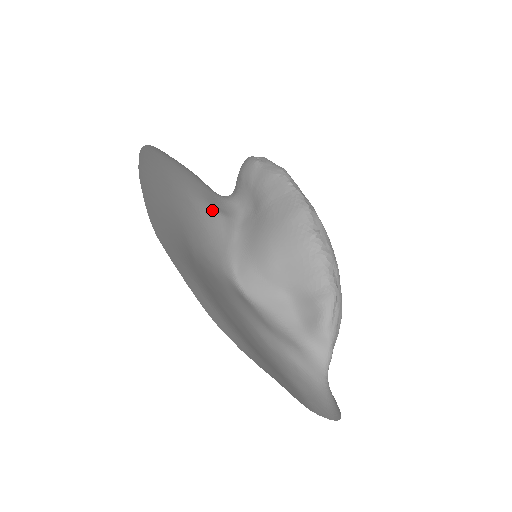
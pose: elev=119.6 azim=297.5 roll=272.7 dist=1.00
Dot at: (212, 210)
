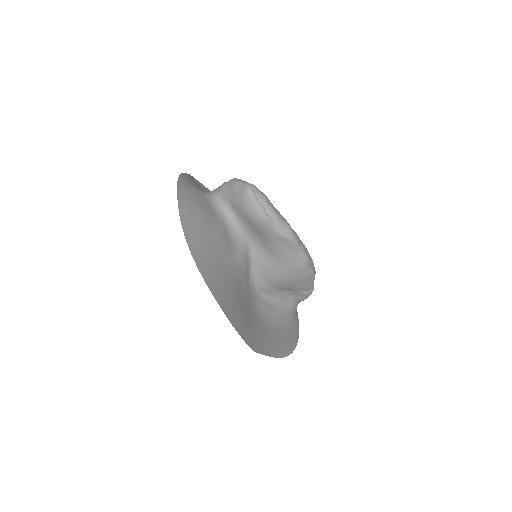
Dot at: (238, 261)
